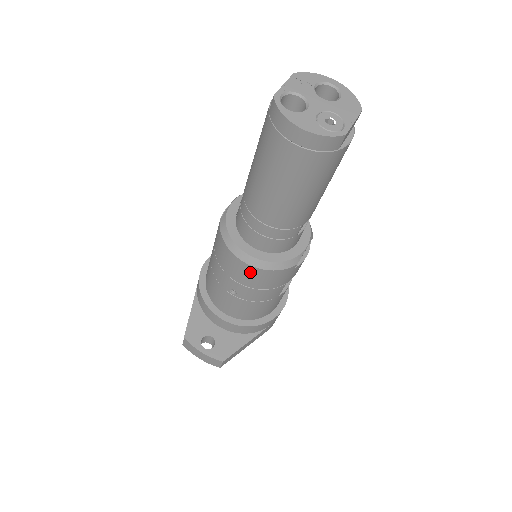
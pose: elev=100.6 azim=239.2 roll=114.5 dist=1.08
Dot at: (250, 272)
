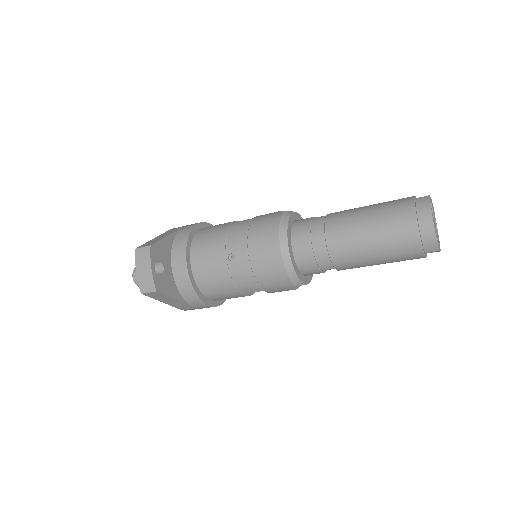
Dot at: (272, 258)
